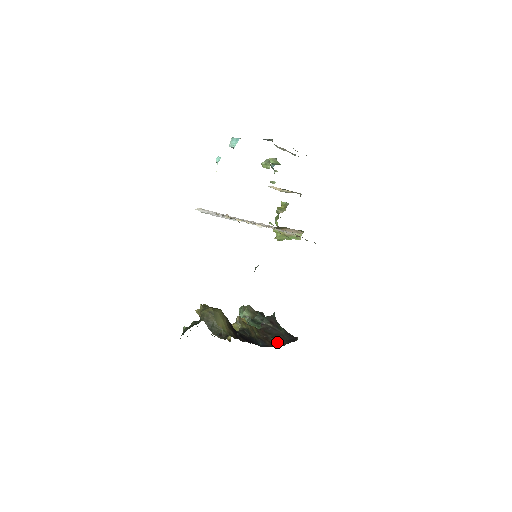
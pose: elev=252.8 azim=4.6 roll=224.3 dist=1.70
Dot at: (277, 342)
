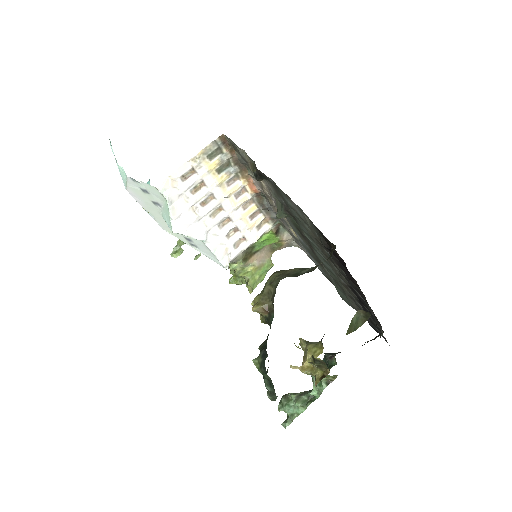
Dot at: (371, 340)
